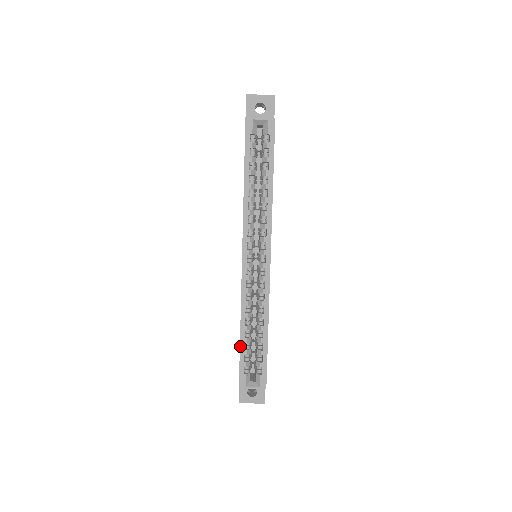
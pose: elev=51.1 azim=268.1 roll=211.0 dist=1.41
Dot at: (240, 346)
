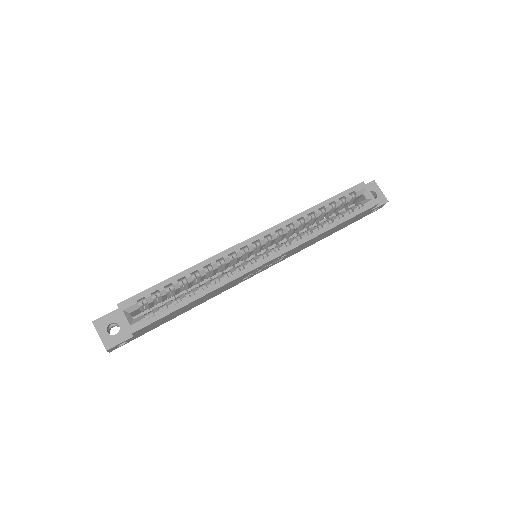
Dot at: (166, 280)
